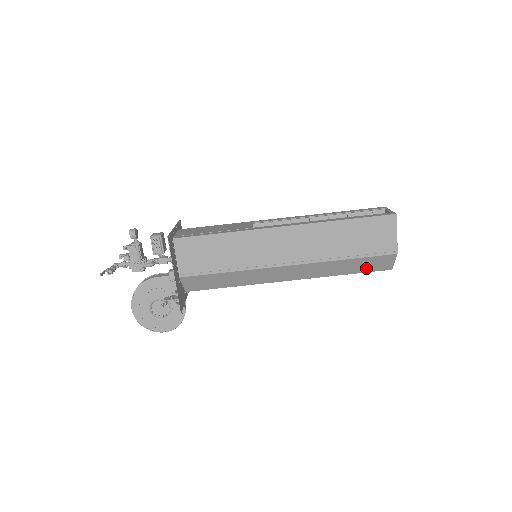
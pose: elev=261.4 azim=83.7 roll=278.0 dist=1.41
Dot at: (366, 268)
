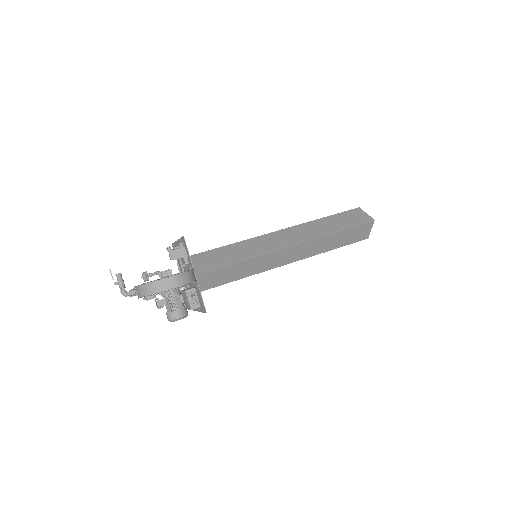
Dot at: (350, 223)
